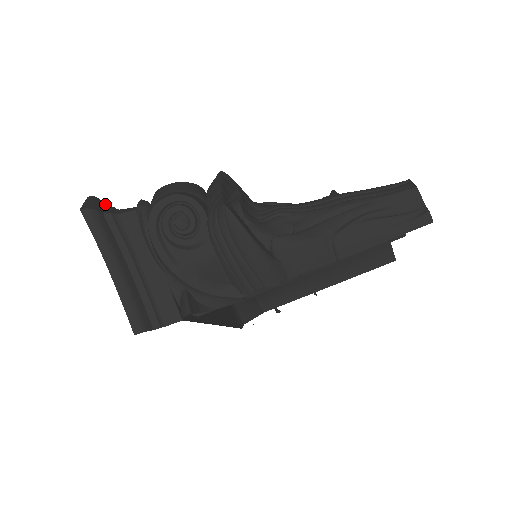
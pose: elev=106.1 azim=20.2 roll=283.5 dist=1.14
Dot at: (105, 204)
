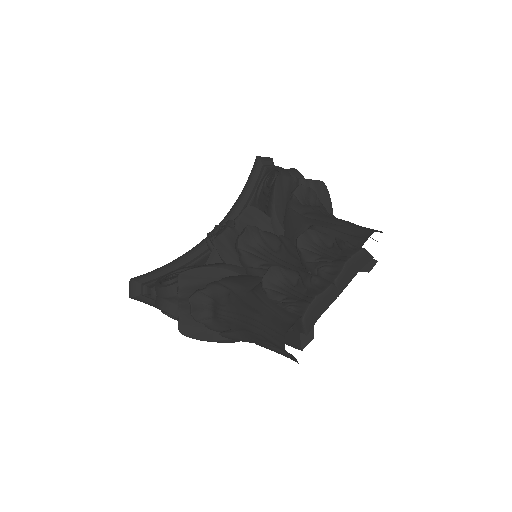
Dot at: (139, 283)
